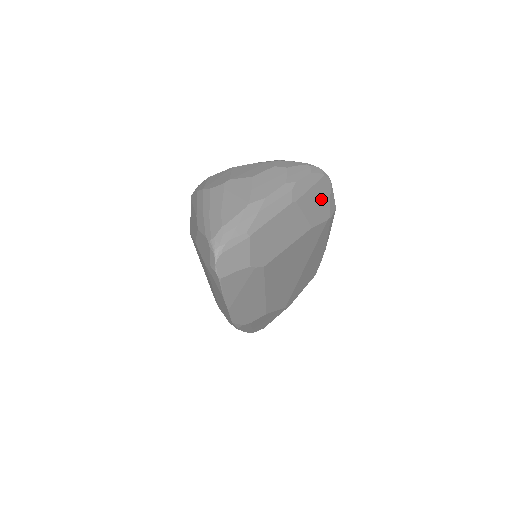
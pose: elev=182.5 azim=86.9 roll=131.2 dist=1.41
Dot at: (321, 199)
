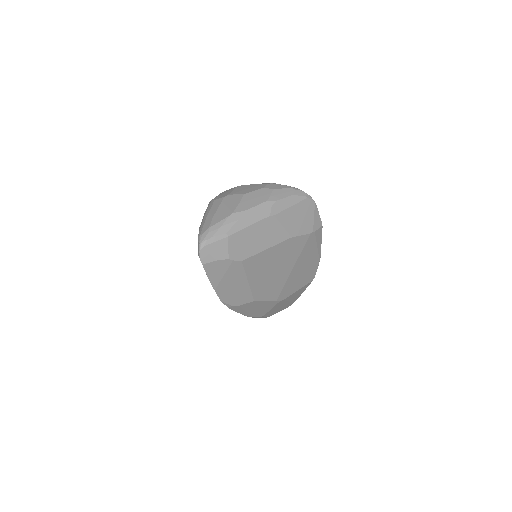
Dot at: (303, 216)
